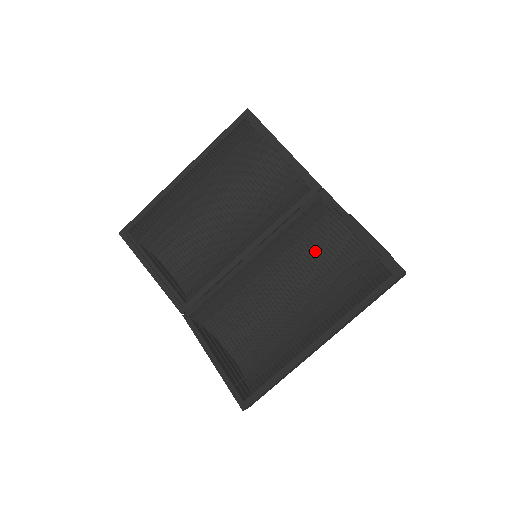
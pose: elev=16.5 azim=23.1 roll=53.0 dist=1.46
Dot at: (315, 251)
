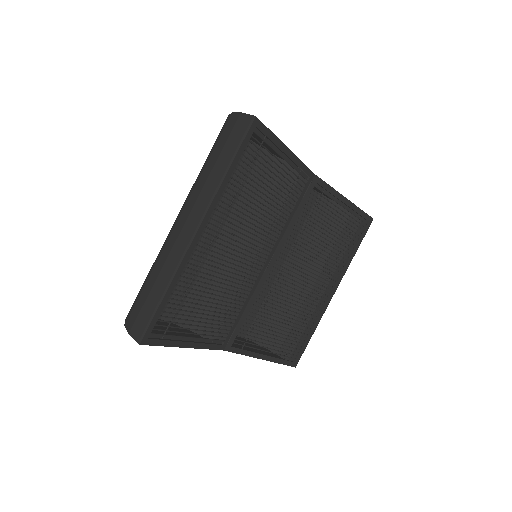
Dot at: occluded
